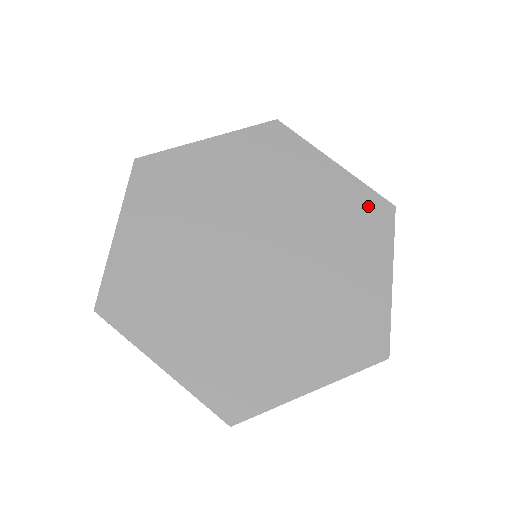
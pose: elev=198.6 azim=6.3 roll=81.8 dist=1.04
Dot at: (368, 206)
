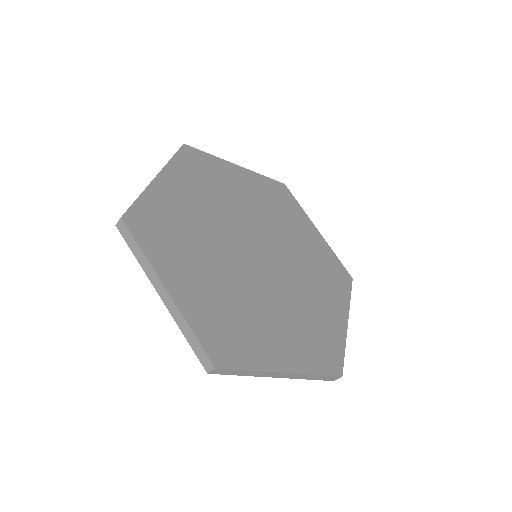
Dot at: (336, 268)
